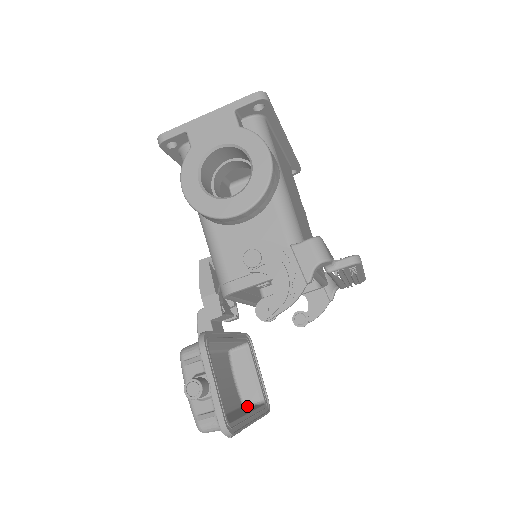
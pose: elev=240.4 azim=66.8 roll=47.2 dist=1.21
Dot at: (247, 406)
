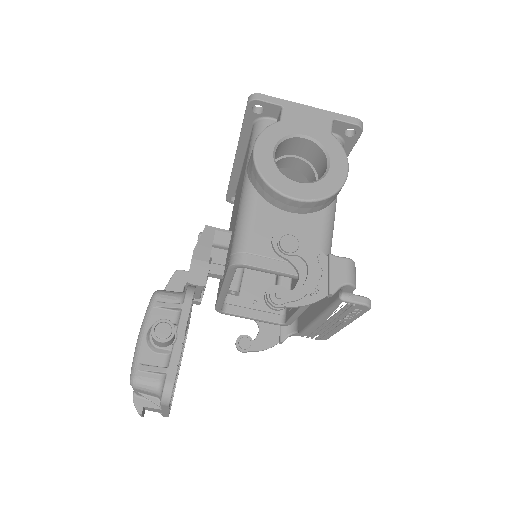
Dot at: occluded
